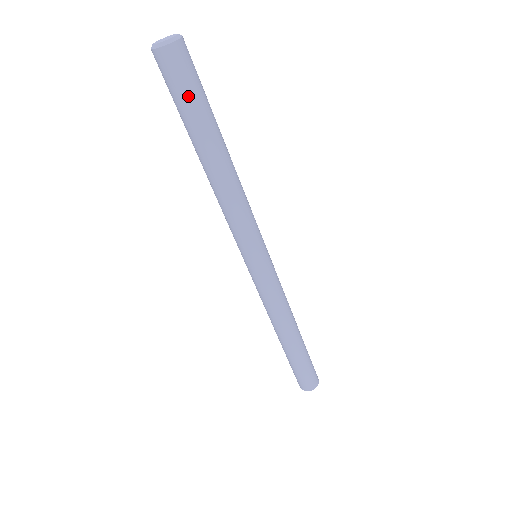
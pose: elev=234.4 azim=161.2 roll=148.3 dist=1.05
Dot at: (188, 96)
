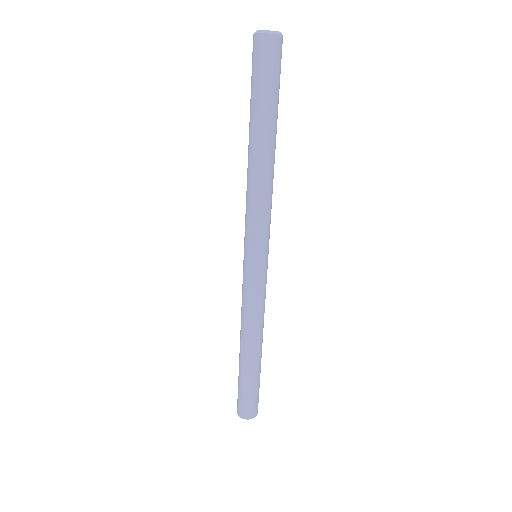
Dot at: (259, 82)
